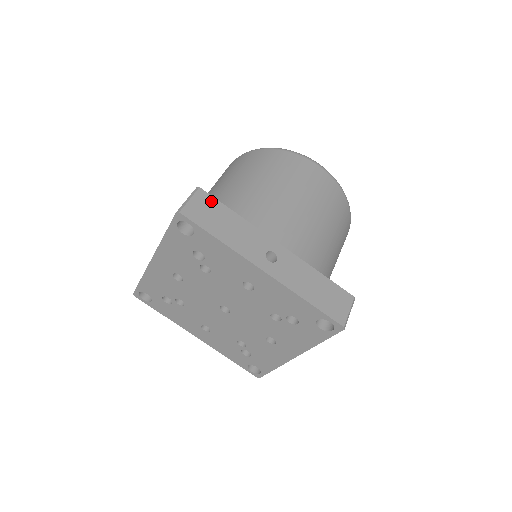
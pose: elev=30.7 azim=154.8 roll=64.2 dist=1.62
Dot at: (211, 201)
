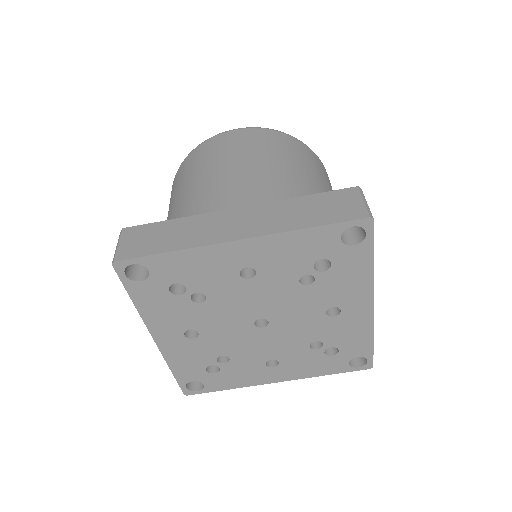
Dot at: occluded
